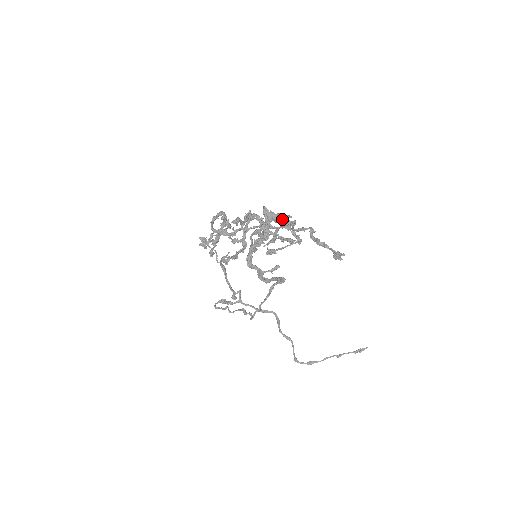
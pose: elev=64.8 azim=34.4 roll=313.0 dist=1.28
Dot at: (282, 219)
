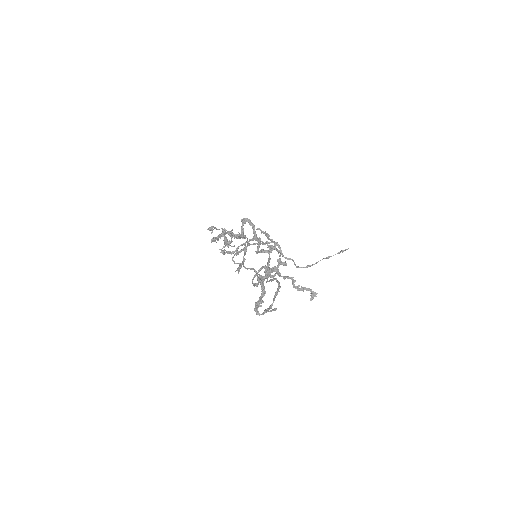
Dot at: occluded
